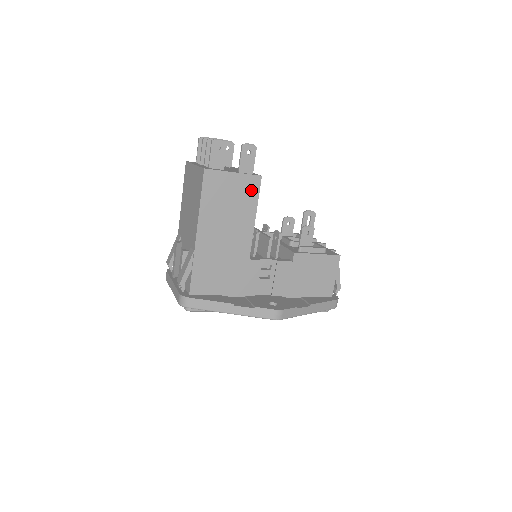
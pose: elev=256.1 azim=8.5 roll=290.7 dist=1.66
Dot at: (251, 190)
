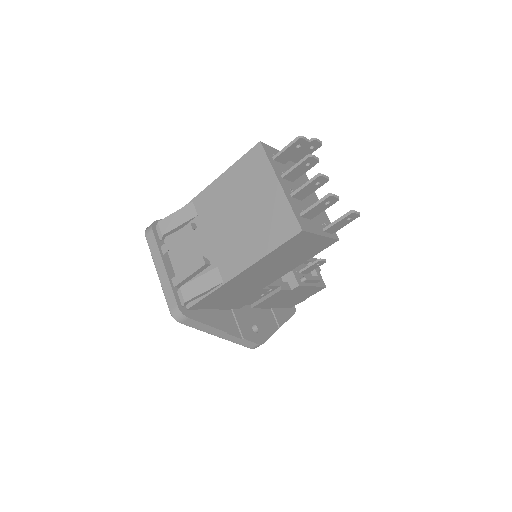
Dot at: (319, 248)
